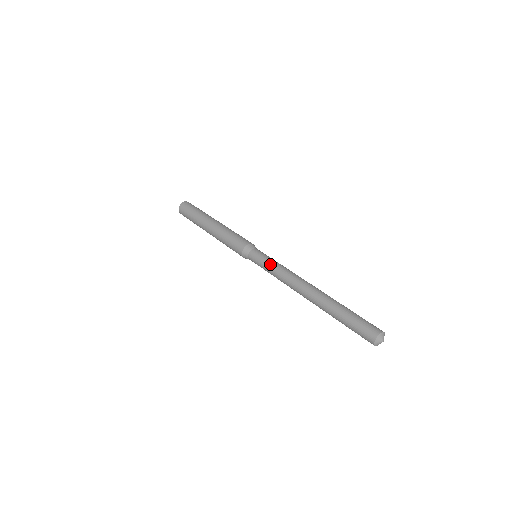
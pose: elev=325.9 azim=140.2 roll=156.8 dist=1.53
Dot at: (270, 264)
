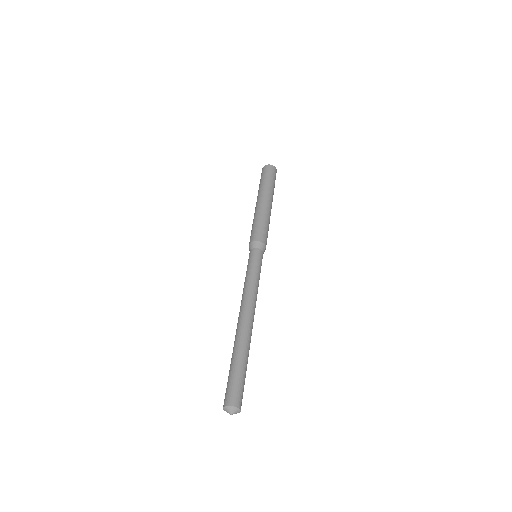
Dot at: (252, 272)
